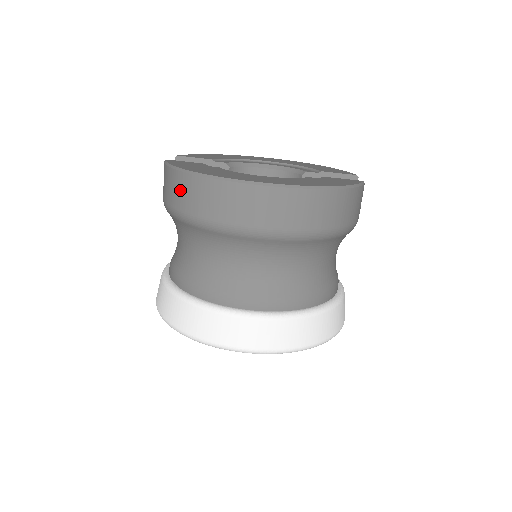
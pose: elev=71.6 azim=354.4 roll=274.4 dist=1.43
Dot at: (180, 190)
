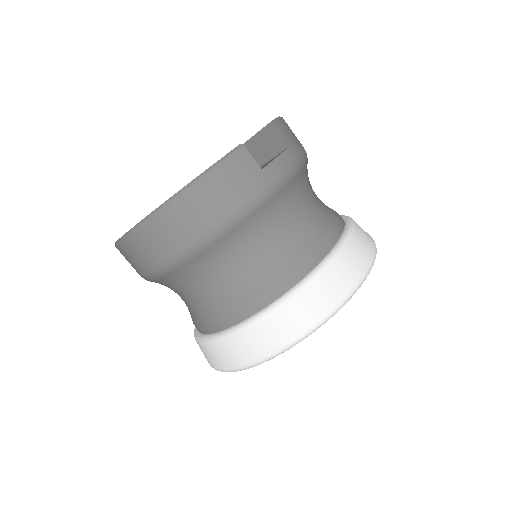
Dot at: occluded
